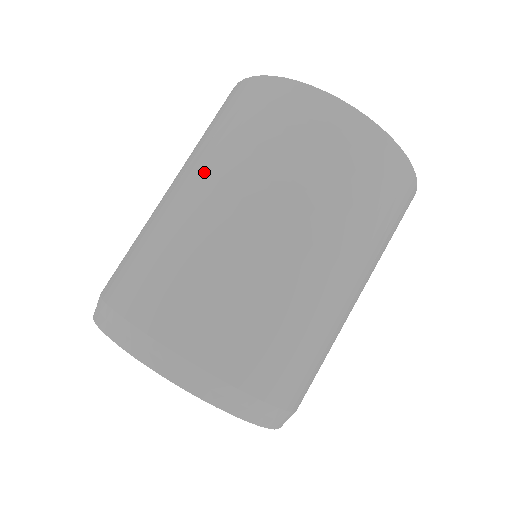
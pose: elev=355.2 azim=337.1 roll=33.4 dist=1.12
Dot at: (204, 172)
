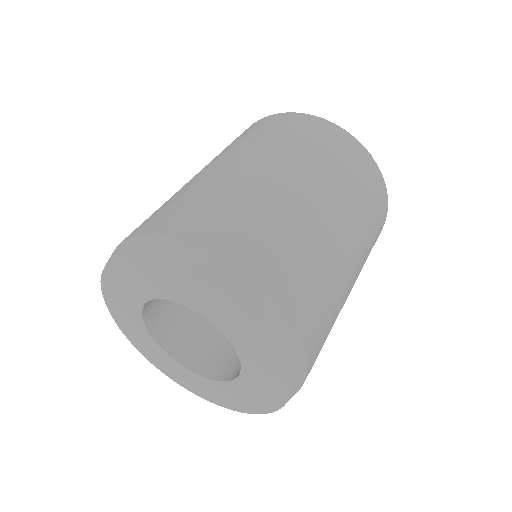
Dot at: occluded
